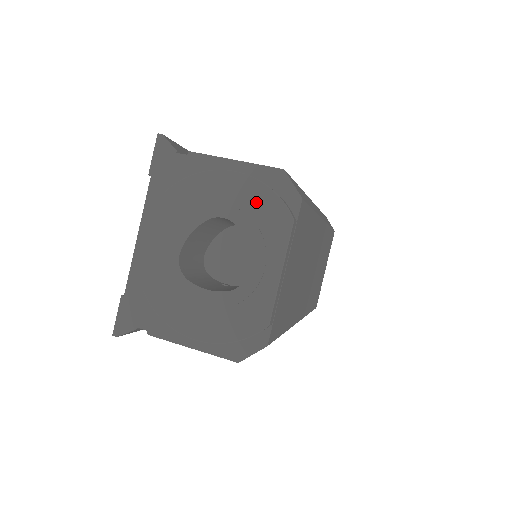
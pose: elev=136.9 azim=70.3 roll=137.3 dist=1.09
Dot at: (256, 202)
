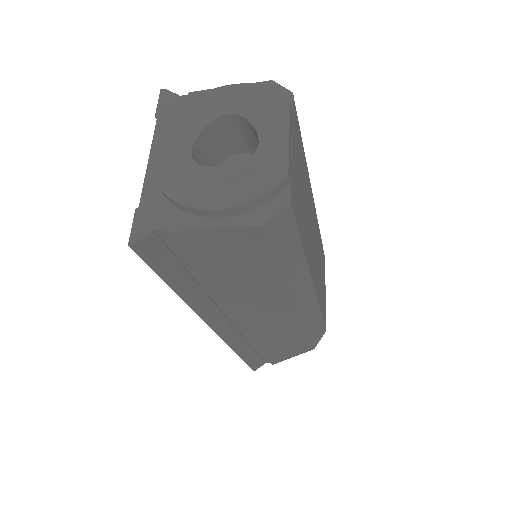
Dot at: (254, 97)
